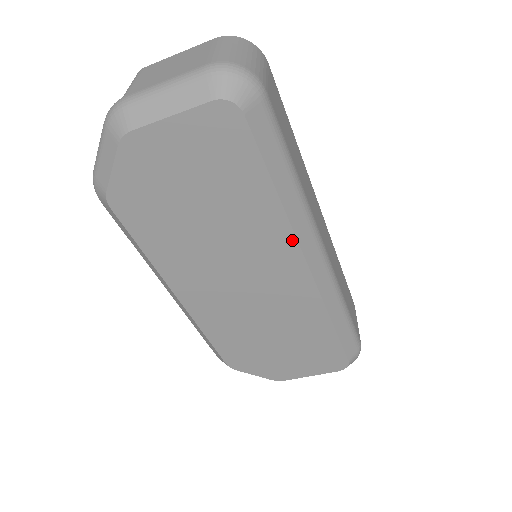
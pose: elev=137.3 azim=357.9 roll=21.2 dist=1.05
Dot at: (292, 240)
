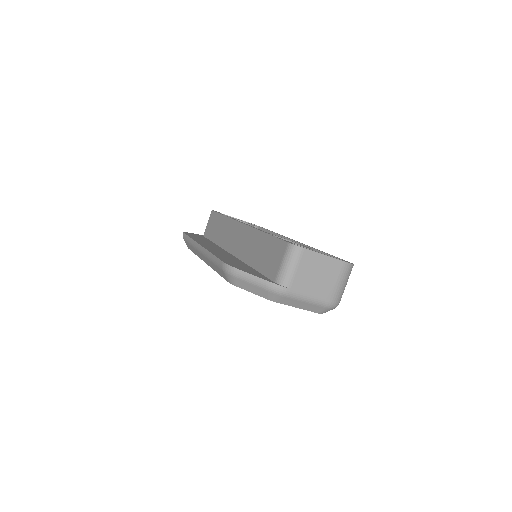
Dot at: occluded
